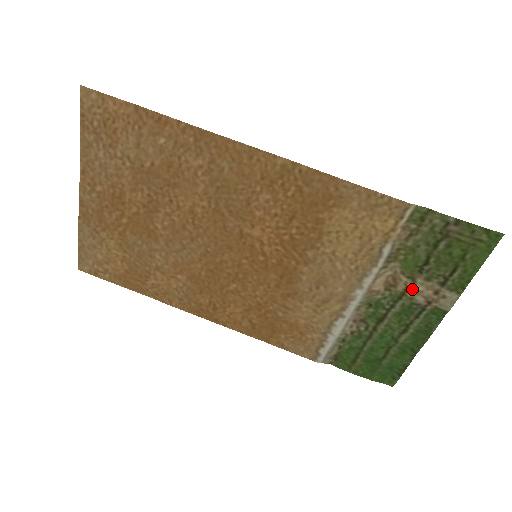
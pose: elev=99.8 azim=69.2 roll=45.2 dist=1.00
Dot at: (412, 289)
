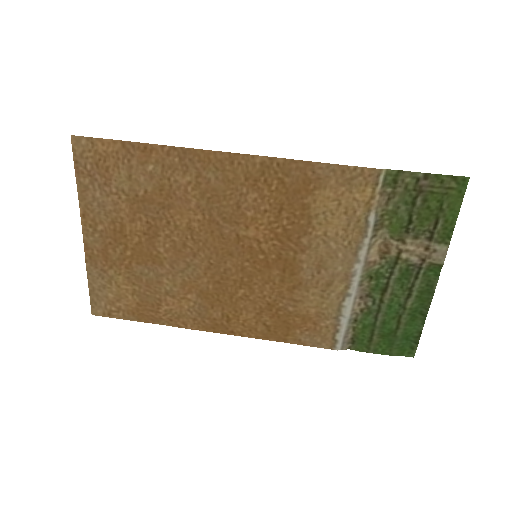
Dot at: (404, 251)
